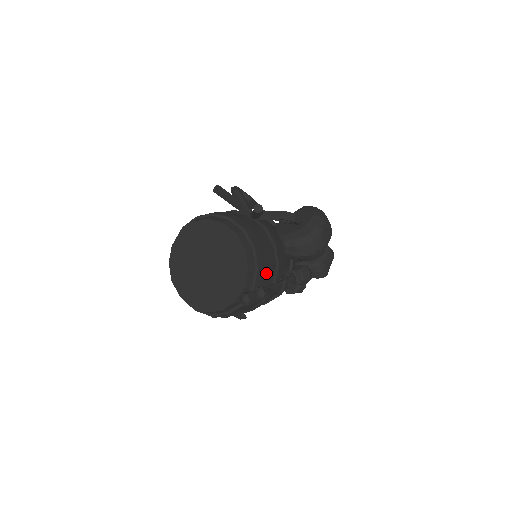
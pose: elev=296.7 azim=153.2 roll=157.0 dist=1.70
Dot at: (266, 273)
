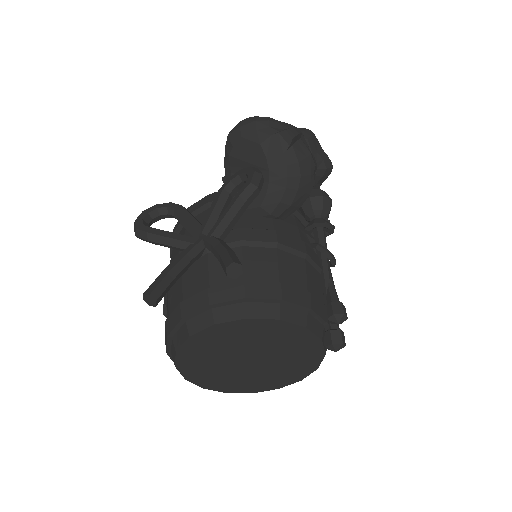
Dot at: (312, 287)
